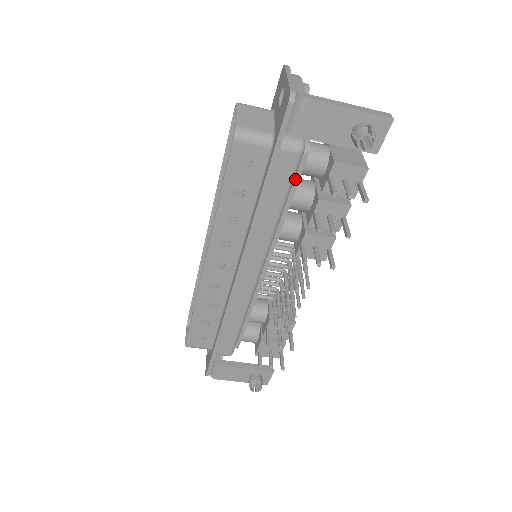
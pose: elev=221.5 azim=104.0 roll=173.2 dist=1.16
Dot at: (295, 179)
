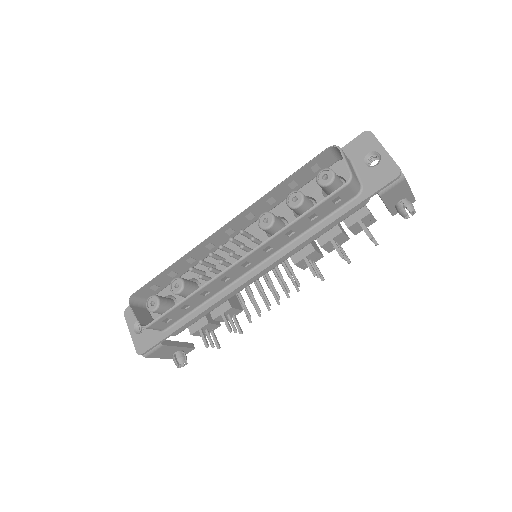
Dot at: occluded
